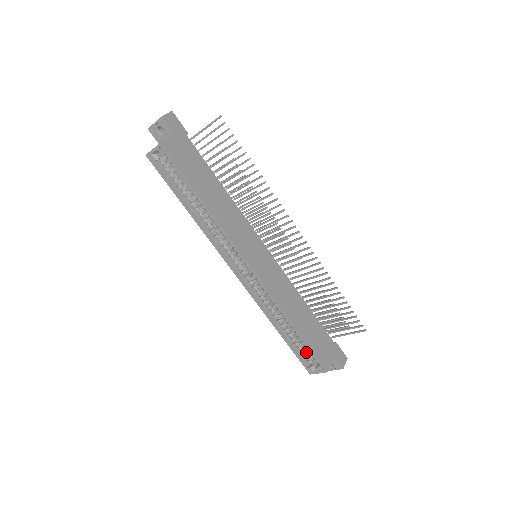
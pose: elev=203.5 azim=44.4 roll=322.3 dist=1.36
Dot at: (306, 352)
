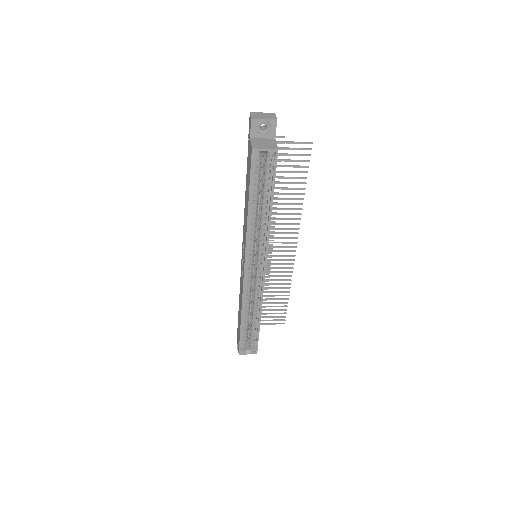
Dot at: (247, 337)
